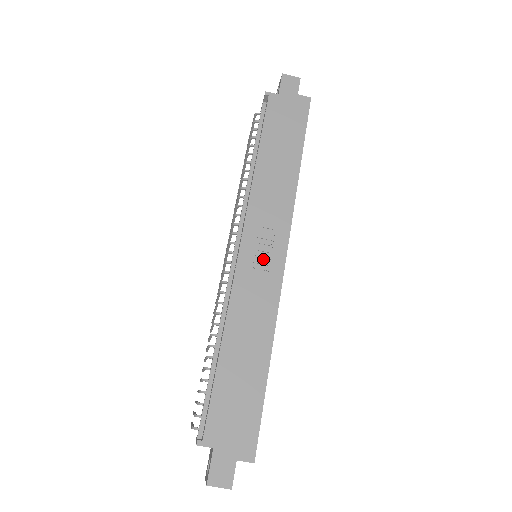
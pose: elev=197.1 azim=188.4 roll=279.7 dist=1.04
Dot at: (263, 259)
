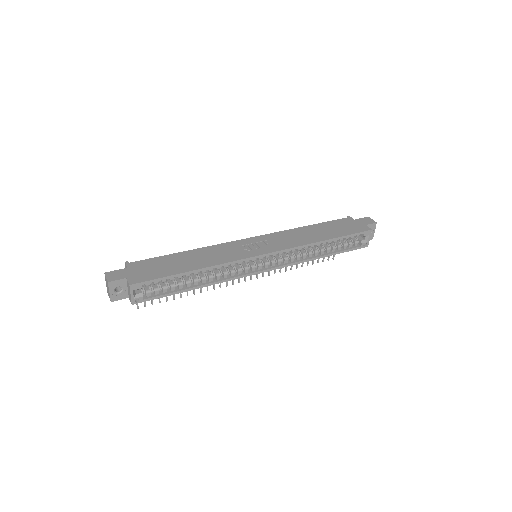
Dot at: (253, 247)
